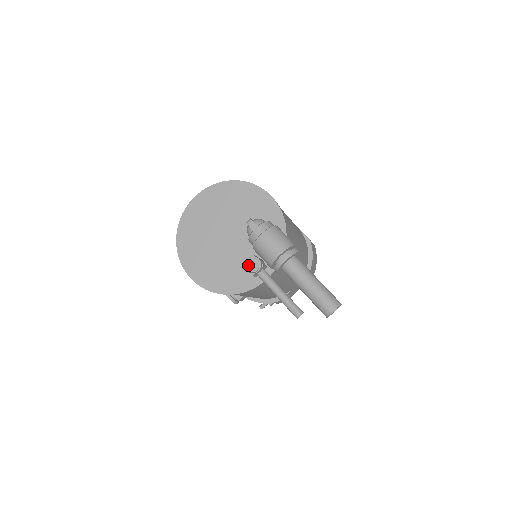
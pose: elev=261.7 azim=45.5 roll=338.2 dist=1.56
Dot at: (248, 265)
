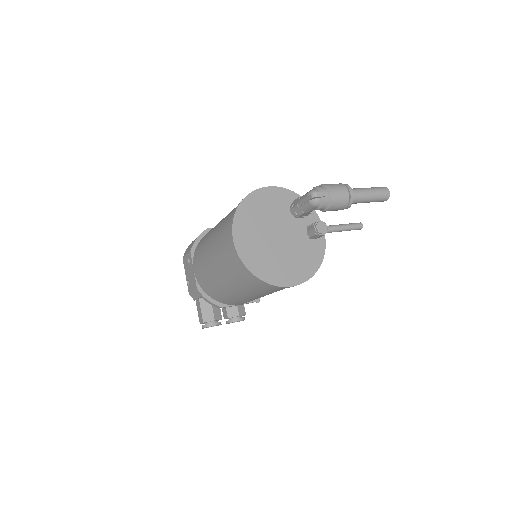
Dot at: (321, 230)
